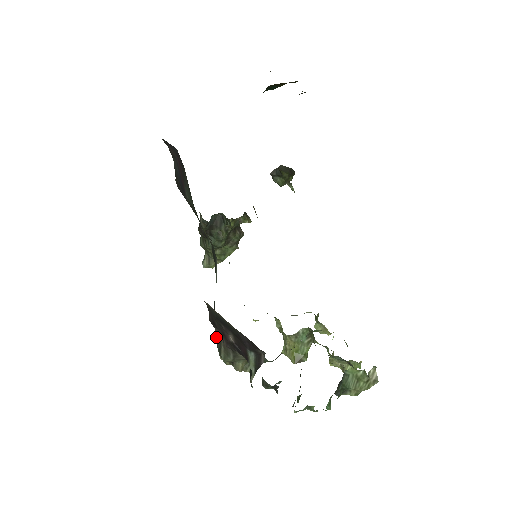
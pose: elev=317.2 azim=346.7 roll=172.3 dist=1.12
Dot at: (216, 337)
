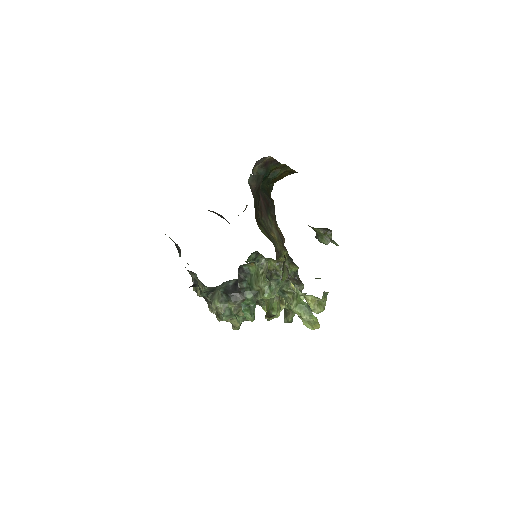
Dot at: occluded
